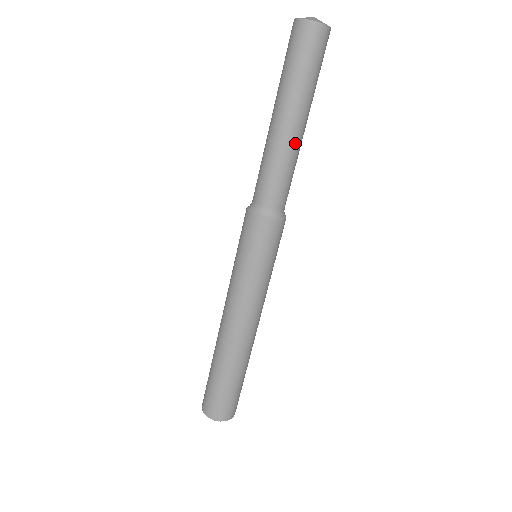
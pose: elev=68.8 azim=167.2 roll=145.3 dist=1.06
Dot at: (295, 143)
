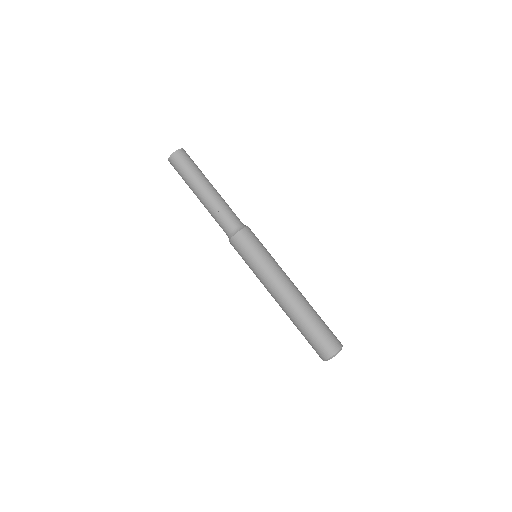
Dot at: (217, 194)
